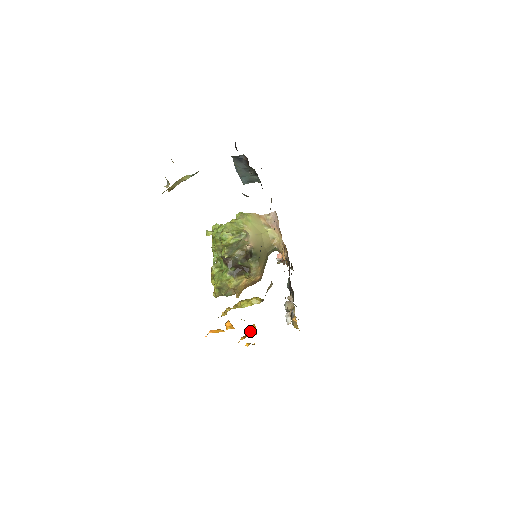
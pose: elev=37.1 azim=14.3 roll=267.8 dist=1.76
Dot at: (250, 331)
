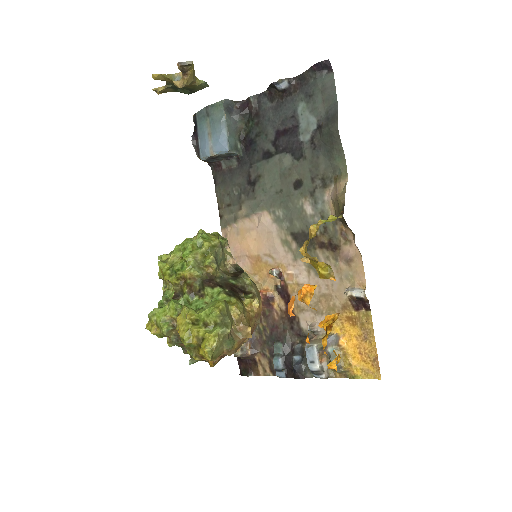
Dot at: (328, 321)
